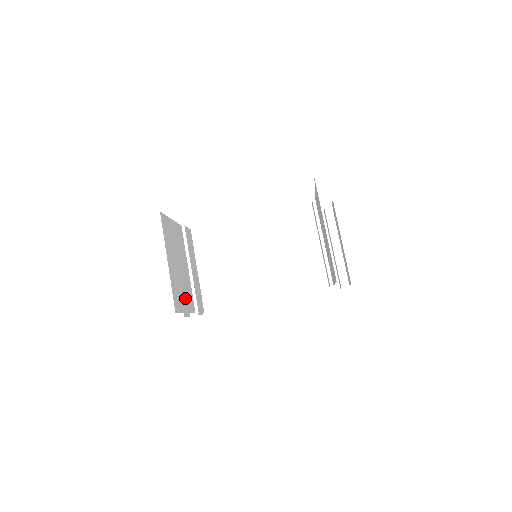
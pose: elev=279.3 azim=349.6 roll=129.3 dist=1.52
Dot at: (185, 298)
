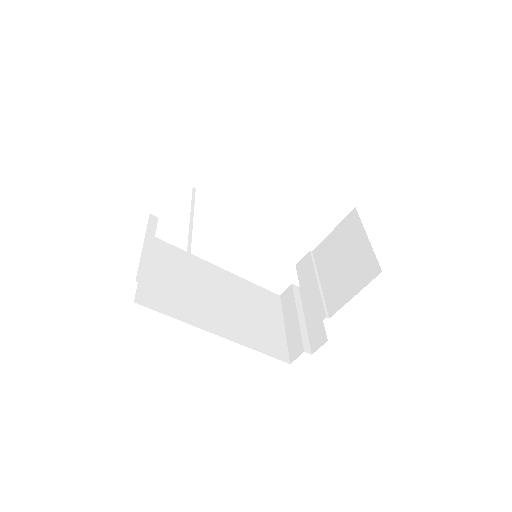
Dot at: occluded
